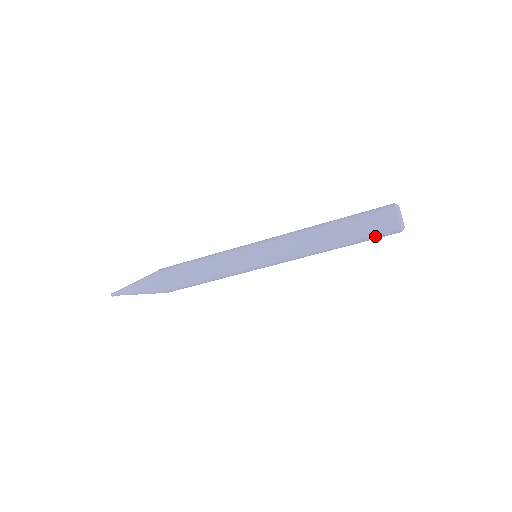
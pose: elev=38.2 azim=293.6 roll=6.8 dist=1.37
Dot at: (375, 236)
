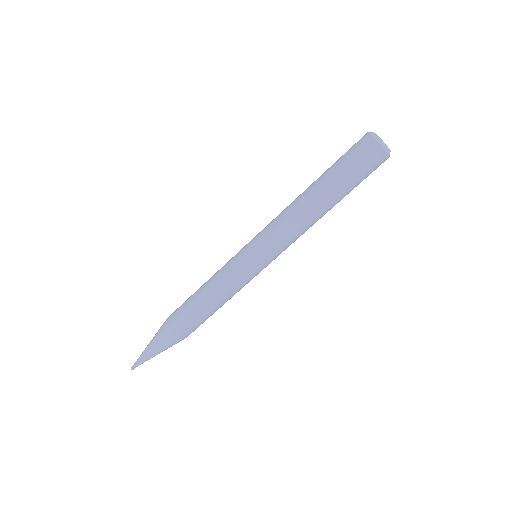
Dot at: (366, 175)
